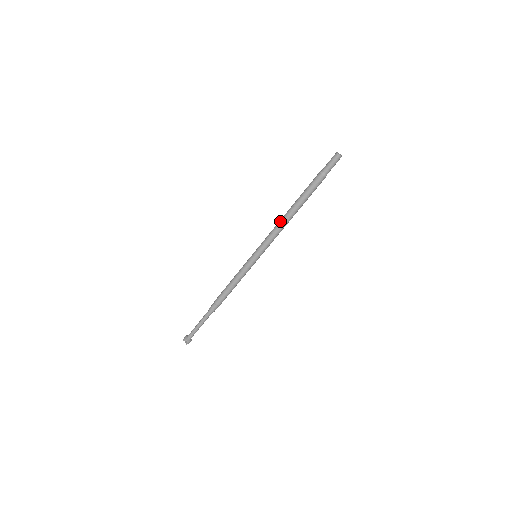
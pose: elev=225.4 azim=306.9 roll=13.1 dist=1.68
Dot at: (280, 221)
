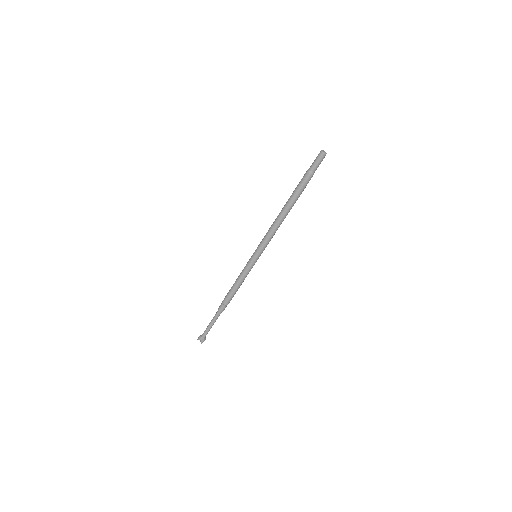
Dot at: (274, 221)
